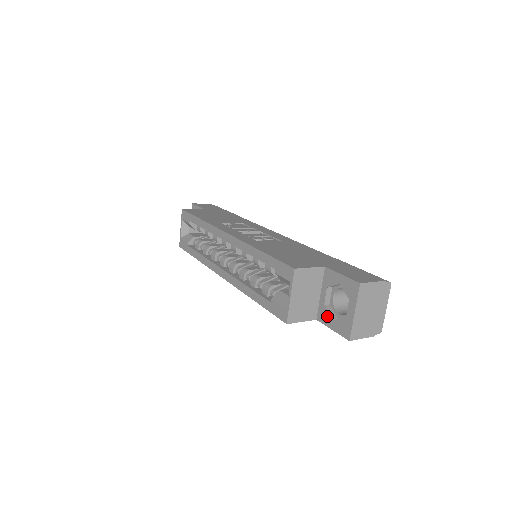
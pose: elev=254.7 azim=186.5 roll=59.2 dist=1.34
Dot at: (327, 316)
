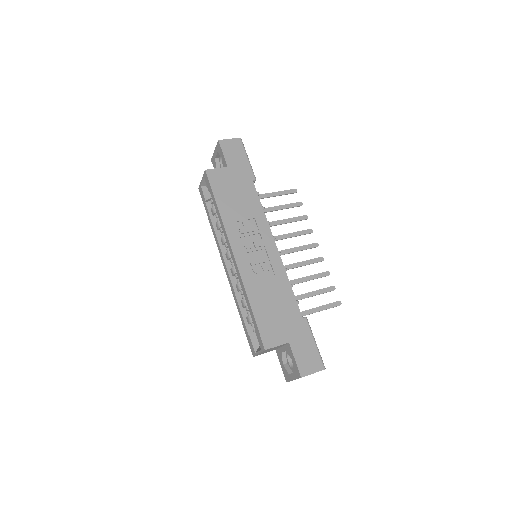
Dot at: (281, 358)
